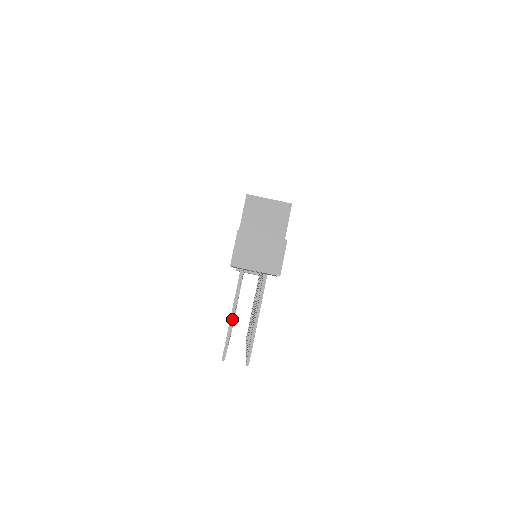
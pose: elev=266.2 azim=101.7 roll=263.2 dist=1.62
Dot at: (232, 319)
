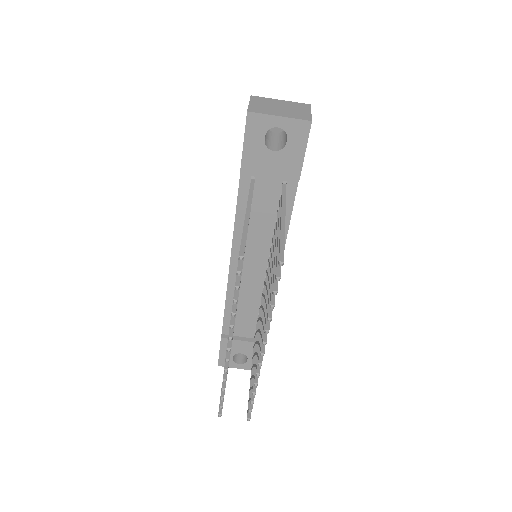
Dot at: (247, 218)
